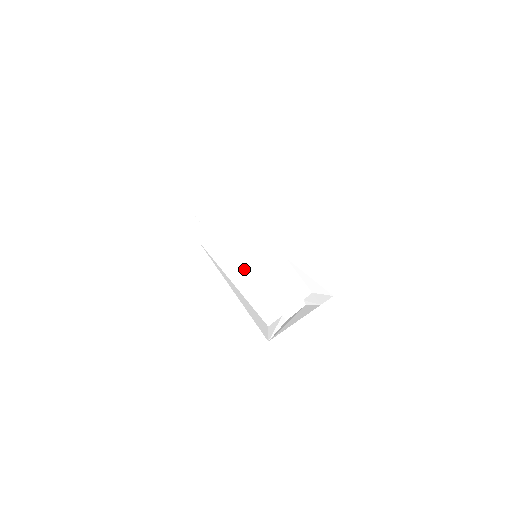
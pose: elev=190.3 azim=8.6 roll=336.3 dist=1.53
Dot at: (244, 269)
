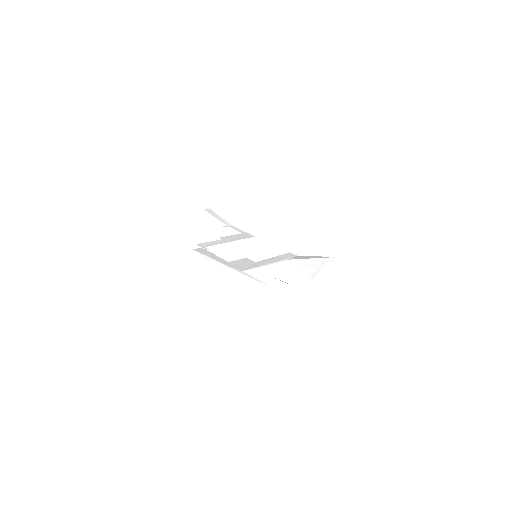
Dot at: (245, 264)
